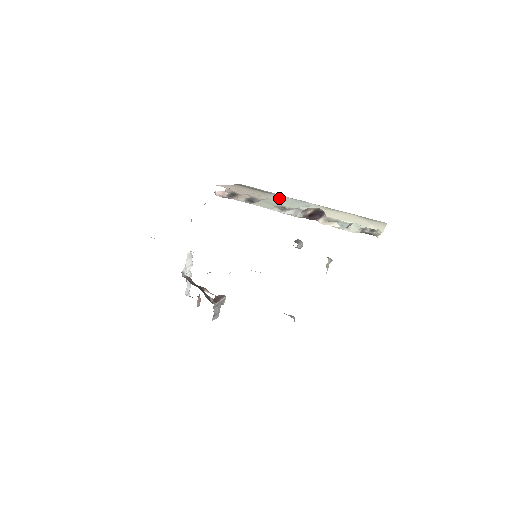
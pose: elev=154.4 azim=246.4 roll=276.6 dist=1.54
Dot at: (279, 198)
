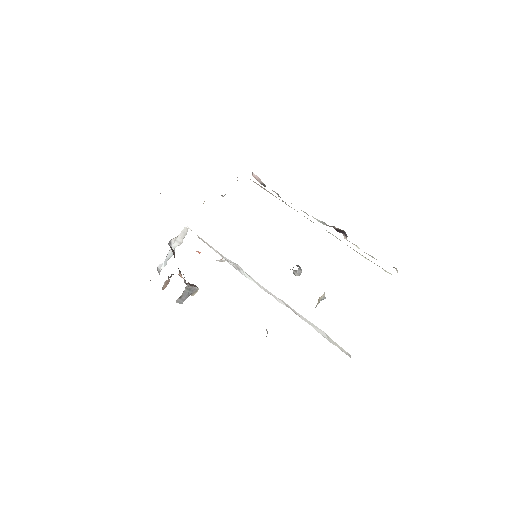
Dot at: occluded
